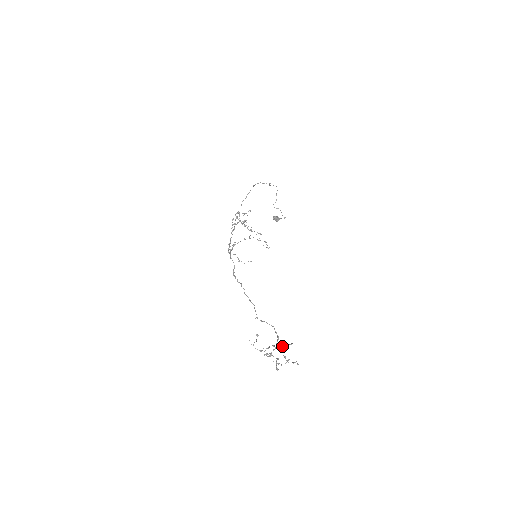
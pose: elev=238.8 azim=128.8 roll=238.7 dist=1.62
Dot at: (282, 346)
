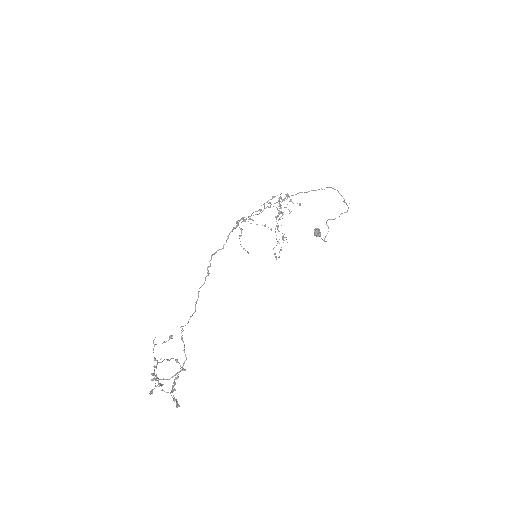
Dot at: (184, 370)
